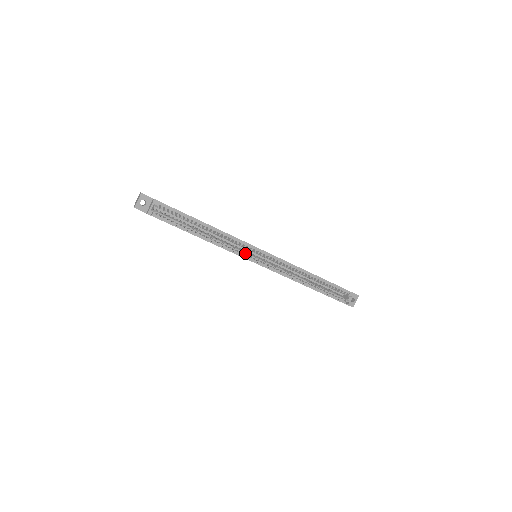
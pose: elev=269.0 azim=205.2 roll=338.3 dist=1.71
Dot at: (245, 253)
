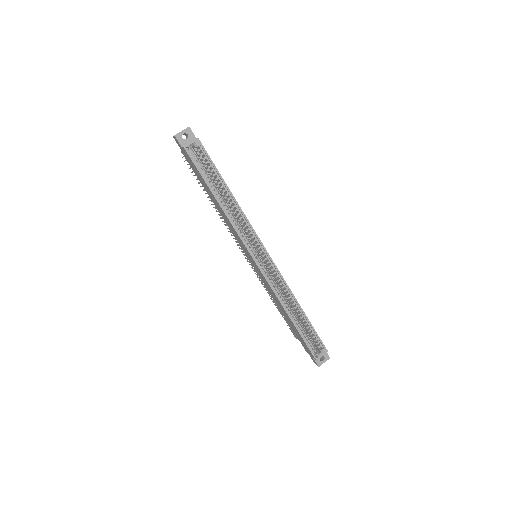
Dot at: (249, 243)
